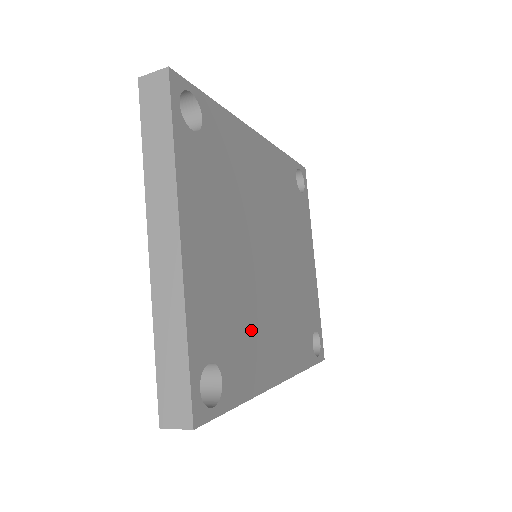
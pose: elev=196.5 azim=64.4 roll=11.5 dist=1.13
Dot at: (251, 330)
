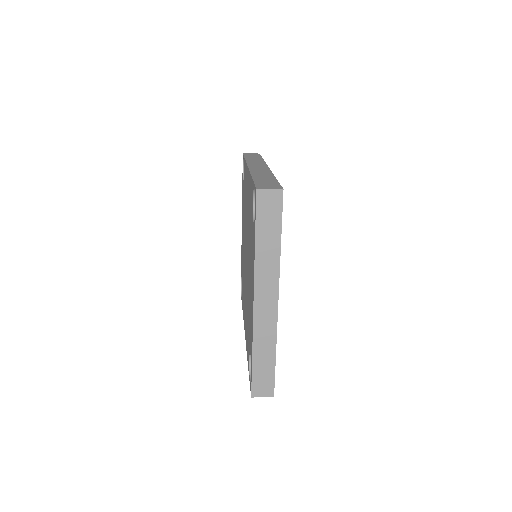
Dot at: occluded
